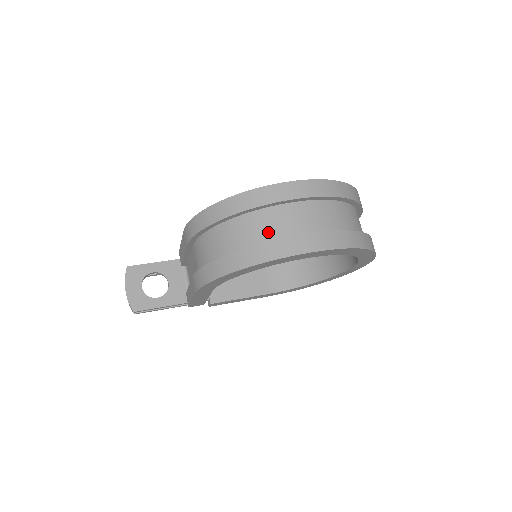
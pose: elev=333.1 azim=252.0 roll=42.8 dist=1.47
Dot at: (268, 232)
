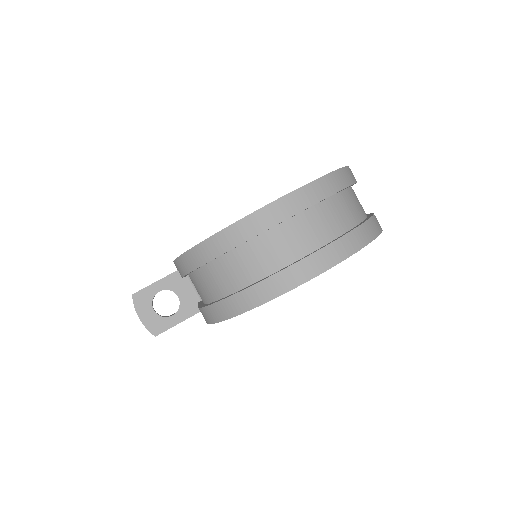
Dot at: (260, 266)
